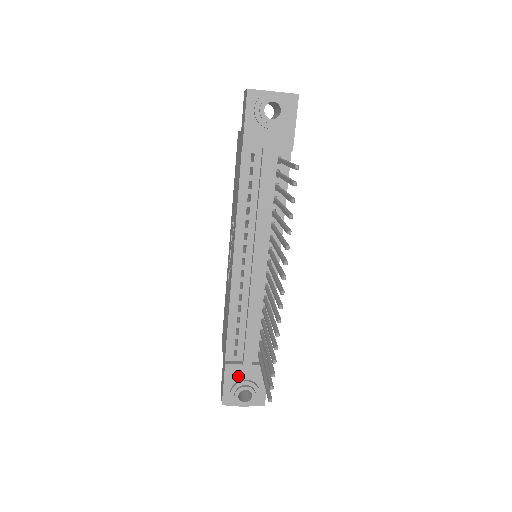
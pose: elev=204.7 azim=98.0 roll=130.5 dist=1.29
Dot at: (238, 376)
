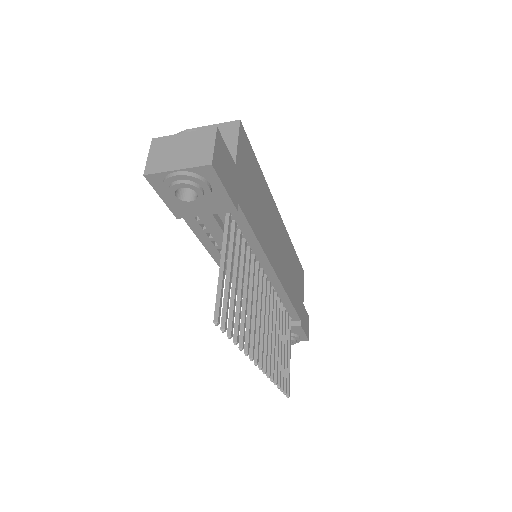
Dot at: occluded
